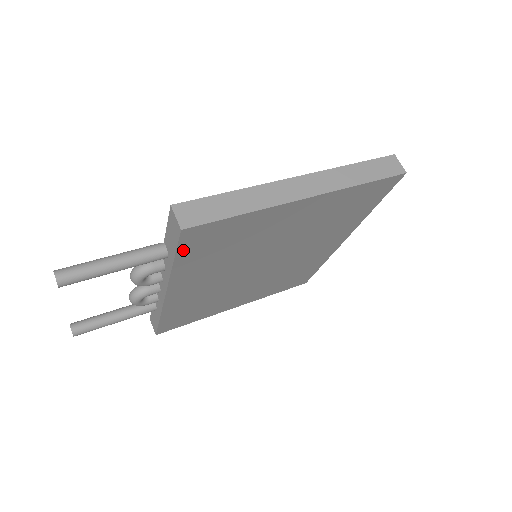
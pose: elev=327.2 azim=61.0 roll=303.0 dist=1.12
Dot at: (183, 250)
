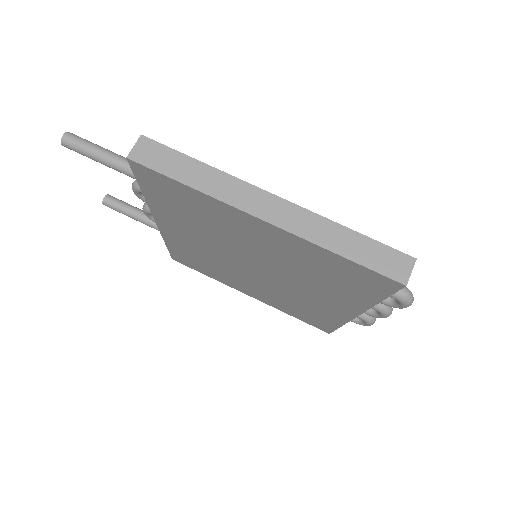
Dot at: (143, 183)
